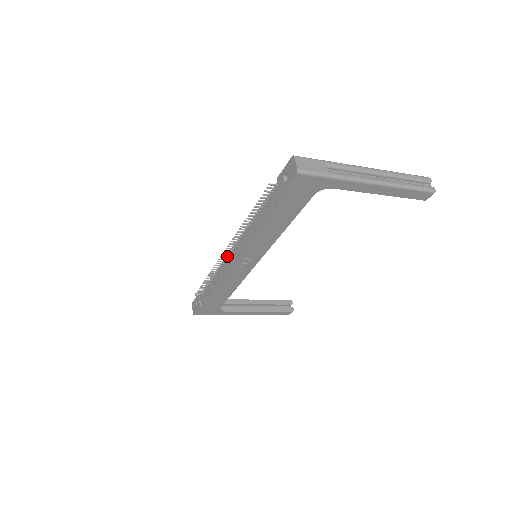
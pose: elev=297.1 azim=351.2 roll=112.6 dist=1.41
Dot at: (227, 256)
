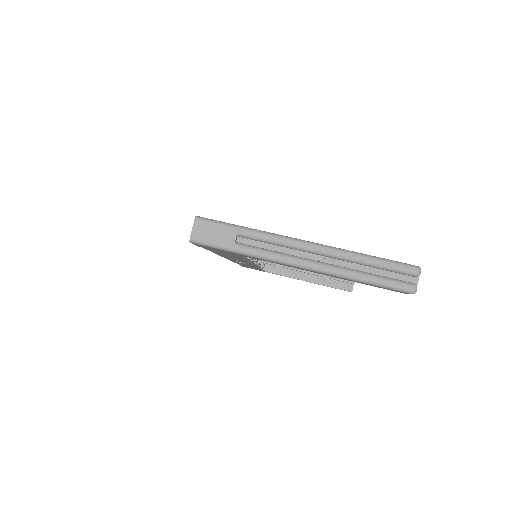
Dot at: occluded
